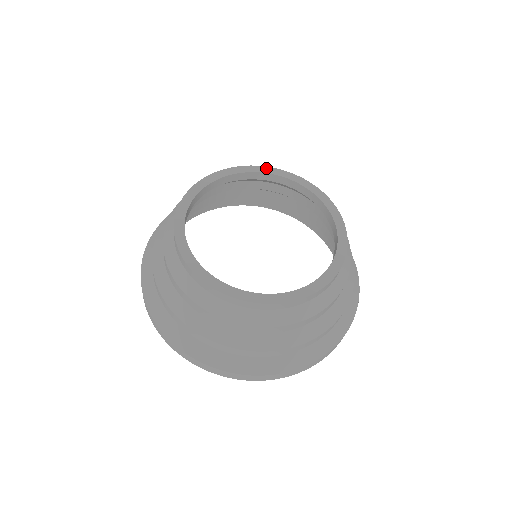
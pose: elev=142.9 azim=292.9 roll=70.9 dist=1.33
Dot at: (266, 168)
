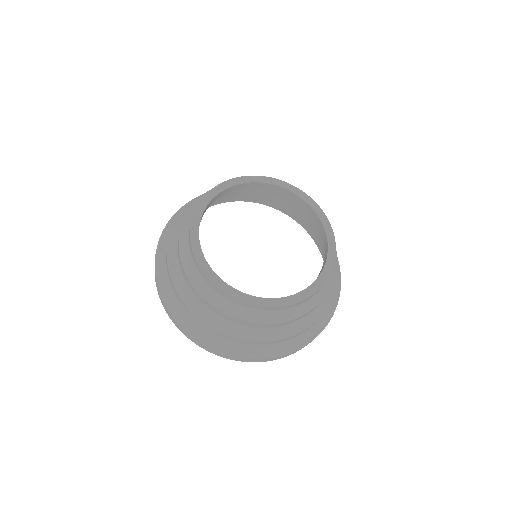
Dot at: (252, 177)
